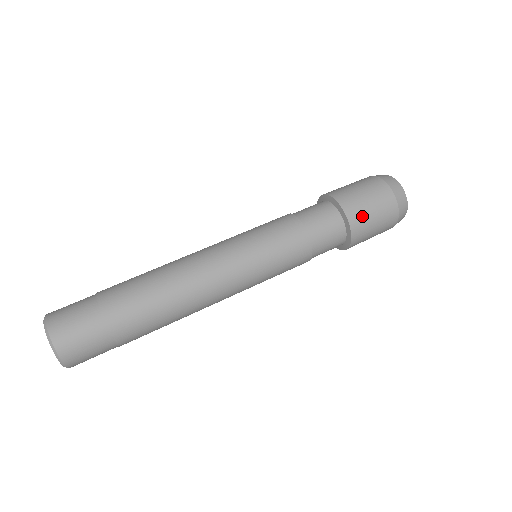
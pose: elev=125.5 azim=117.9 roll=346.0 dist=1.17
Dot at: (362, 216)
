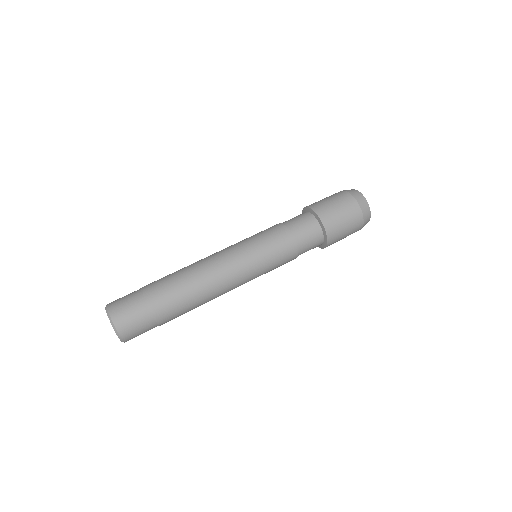
Dot at: (336, 227)
